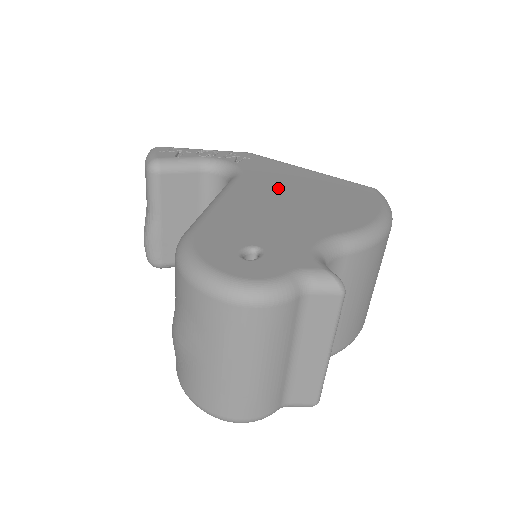
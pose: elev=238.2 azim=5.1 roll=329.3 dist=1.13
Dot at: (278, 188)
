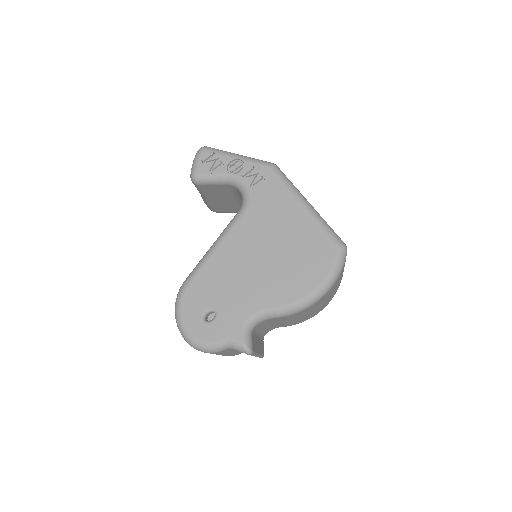
Dot at: (263, 237)
